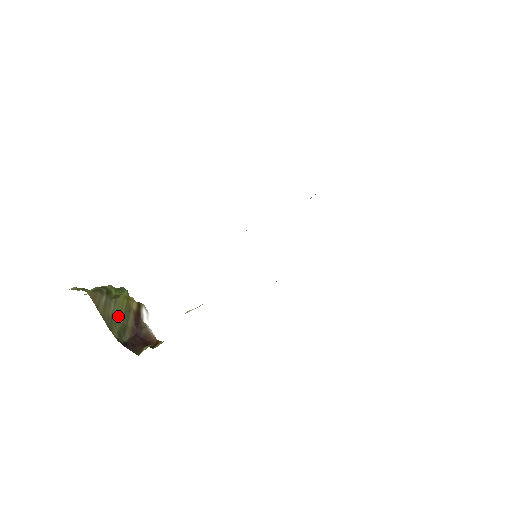
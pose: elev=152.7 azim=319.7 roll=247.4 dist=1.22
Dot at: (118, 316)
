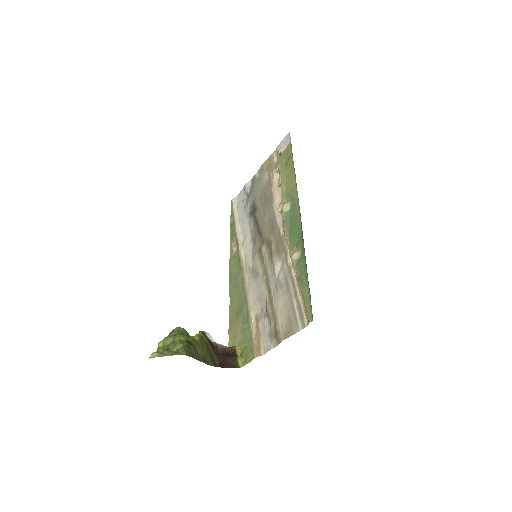
Dot at: (205, 353)
